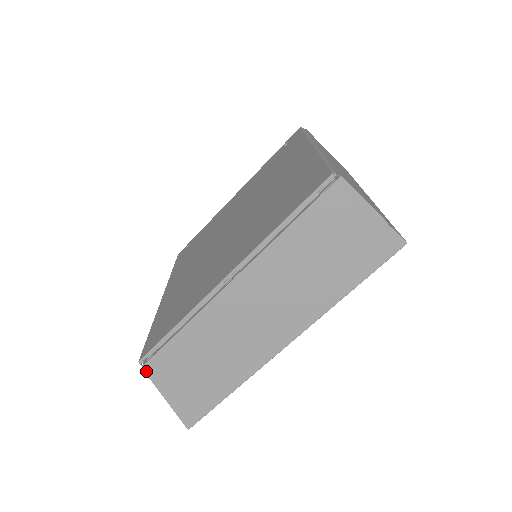
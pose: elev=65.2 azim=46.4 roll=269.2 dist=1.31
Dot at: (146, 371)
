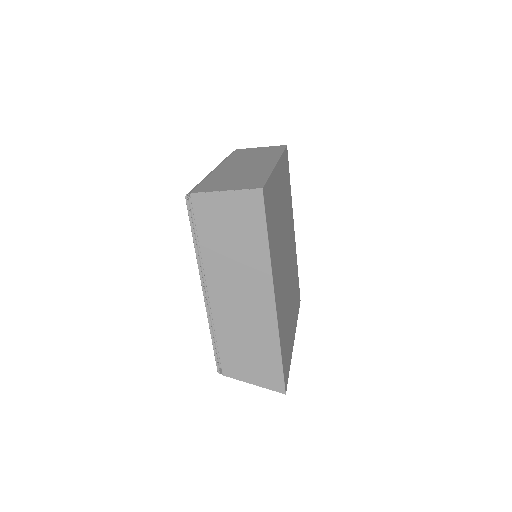
Dot at: (227, 375)
